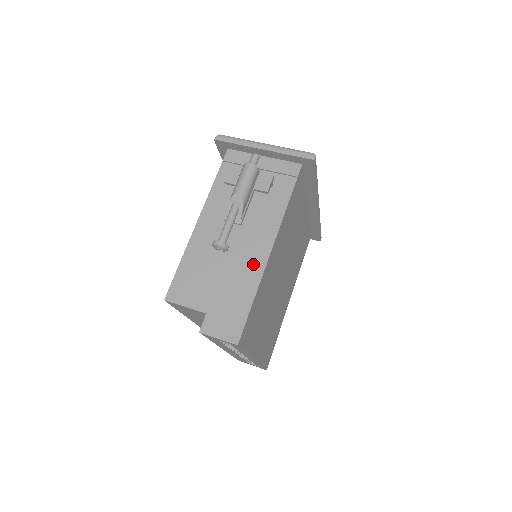
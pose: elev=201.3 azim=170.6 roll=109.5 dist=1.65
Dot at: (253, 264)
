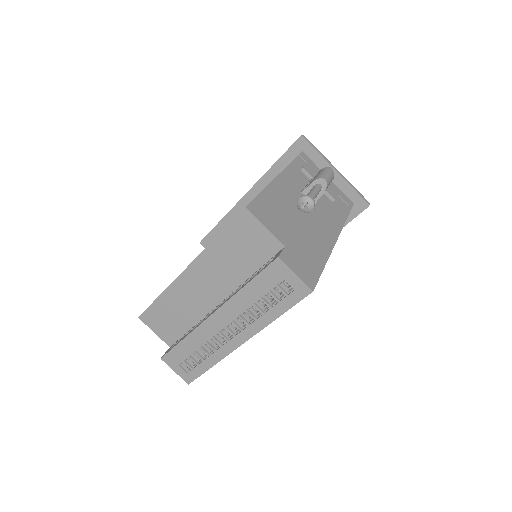
Dot at: (324, 239)
